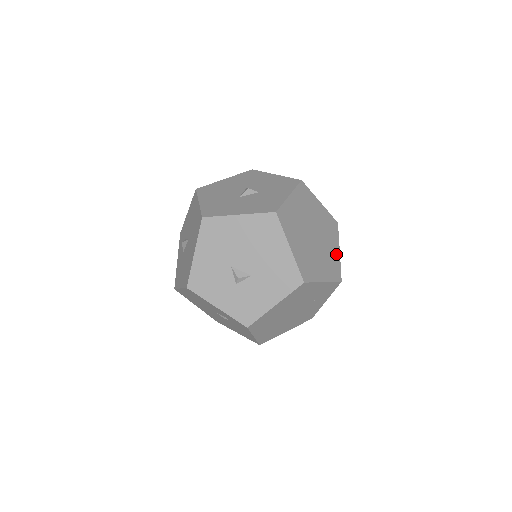
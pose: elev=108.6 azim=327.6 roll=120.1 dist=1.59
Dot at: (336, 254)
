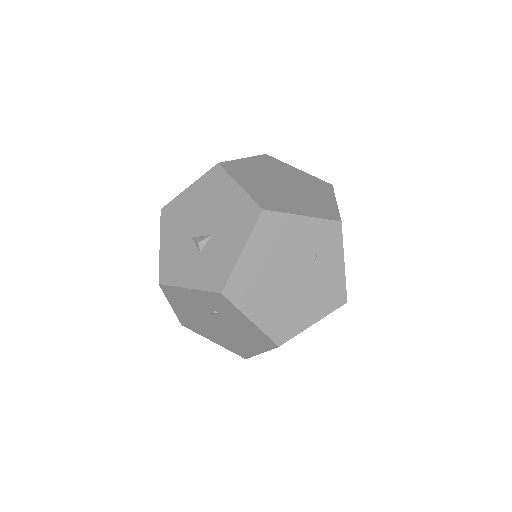
Dot at: (329, 203)
